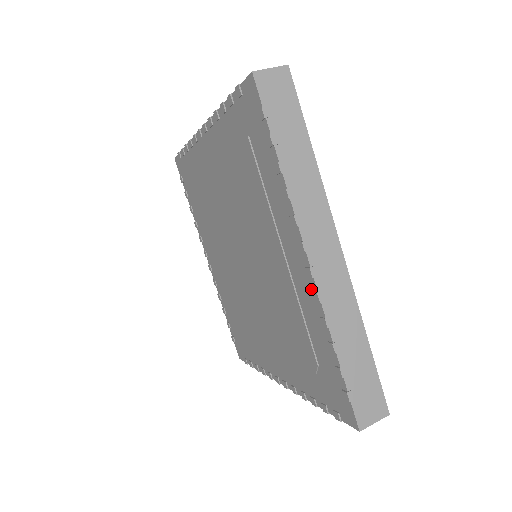
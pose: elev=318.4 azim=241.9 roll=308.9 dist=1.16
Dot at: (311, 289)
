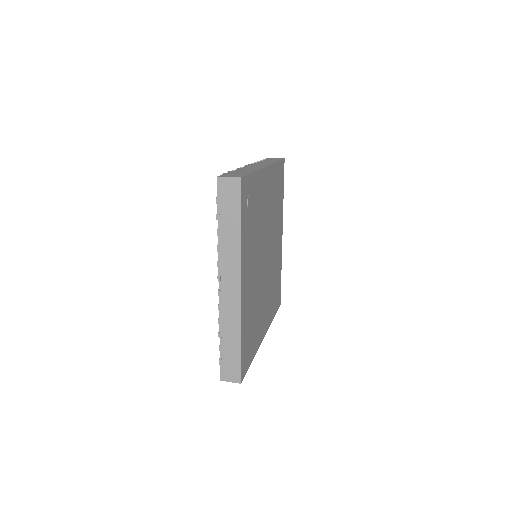
Dot at: occluded
